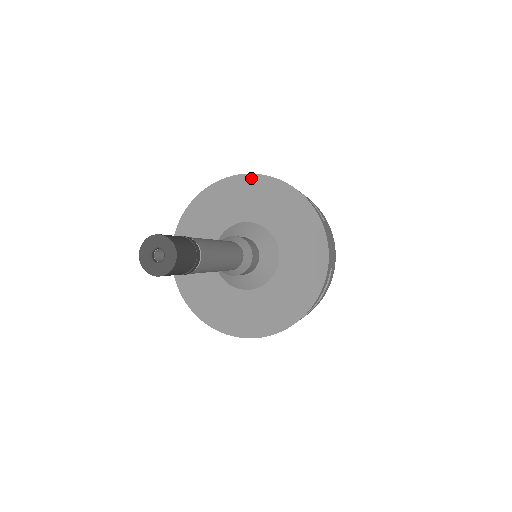
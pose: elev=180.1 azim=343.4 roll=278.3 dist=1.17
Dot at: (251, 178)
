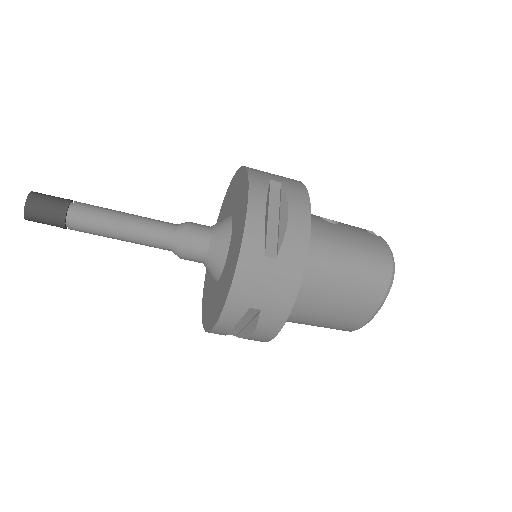
Dot at: (219, 215)
